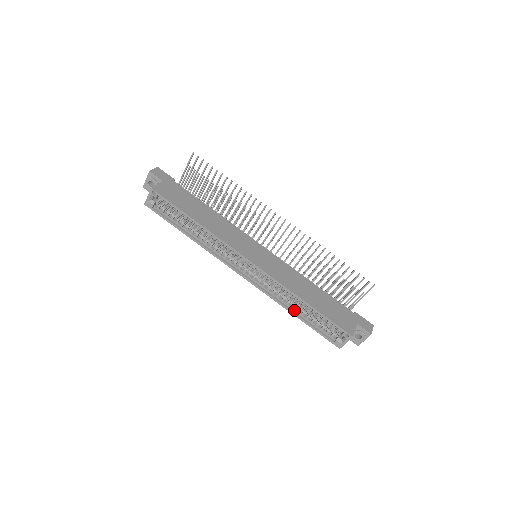
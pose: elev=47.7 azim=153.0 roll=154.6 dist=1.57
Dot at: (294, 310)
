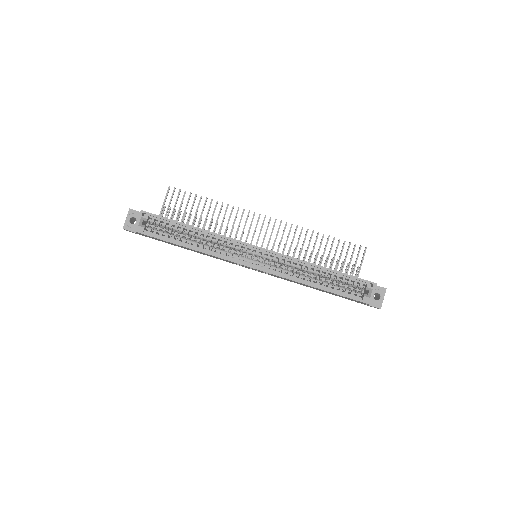
Dot at: (314, 284)
